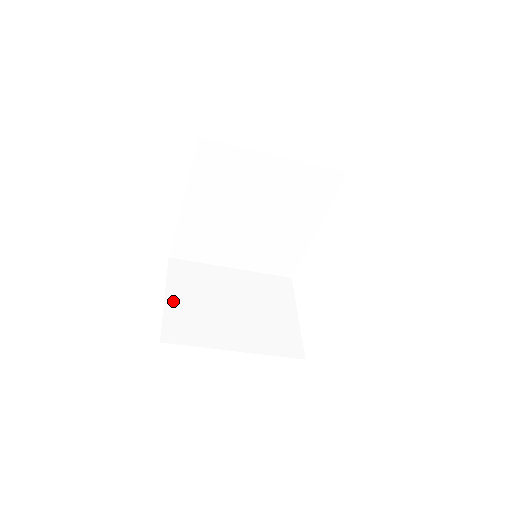
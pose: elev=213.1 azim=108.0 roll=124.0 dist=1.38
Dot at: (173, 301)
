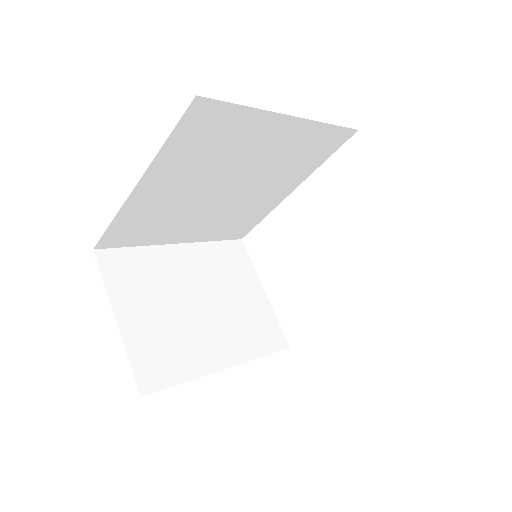
Dot at: (130, 323)
